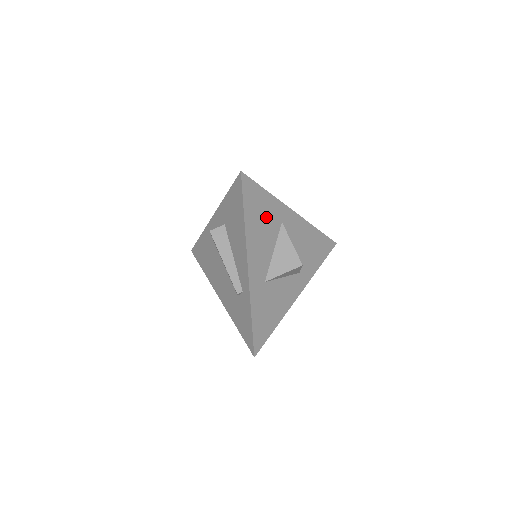
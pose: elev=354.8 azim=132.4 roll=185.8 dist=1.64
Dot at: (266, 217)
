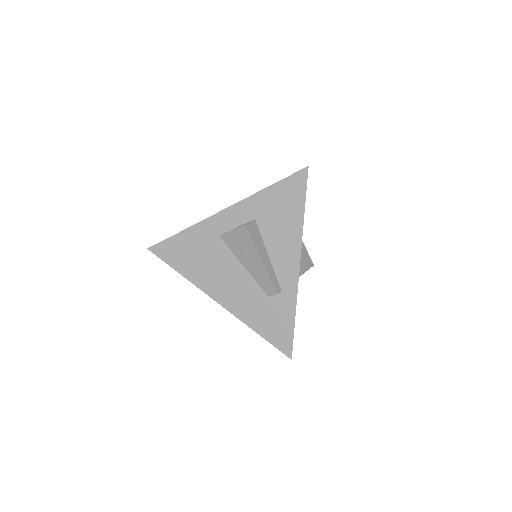
Dot at: occluded
